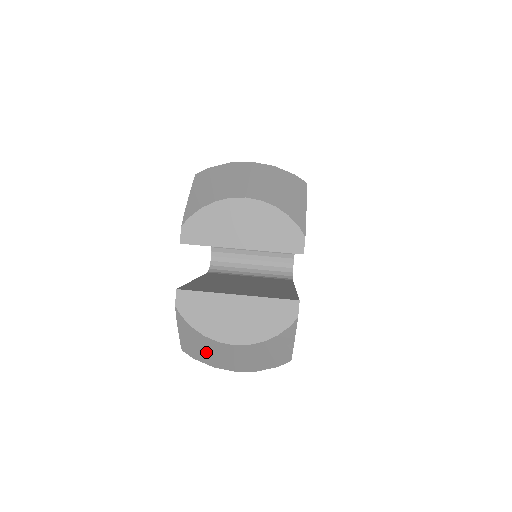
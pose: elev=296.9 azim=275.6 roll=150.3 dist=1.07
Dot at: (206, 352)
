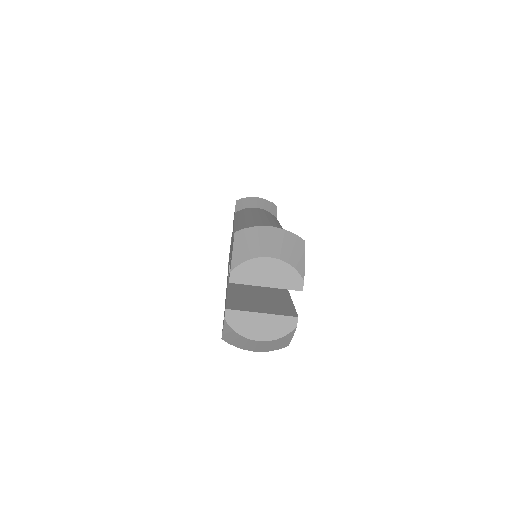
Dot at: (239, 342)
